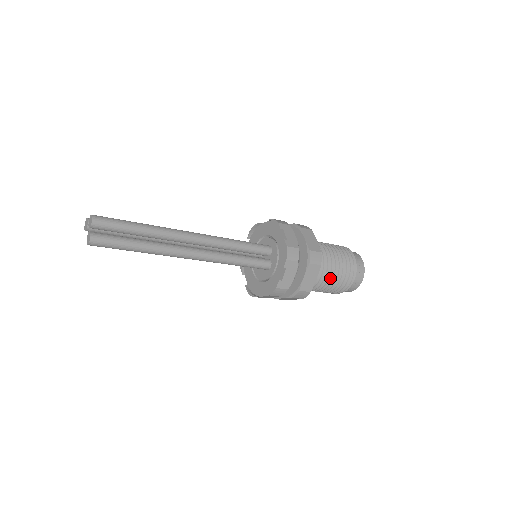
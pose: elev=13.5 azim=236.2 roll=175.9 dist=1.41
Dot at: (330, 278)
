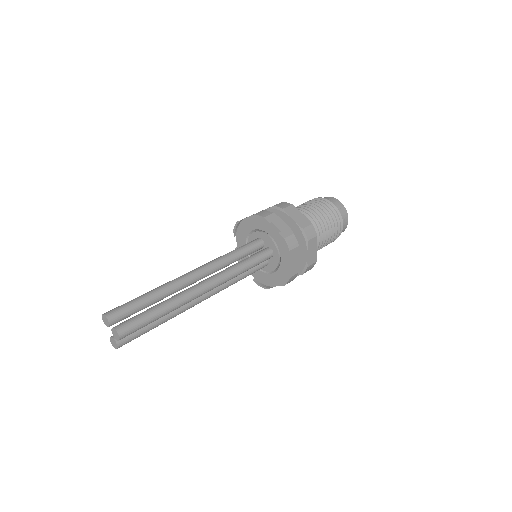
Dot at: occluded
